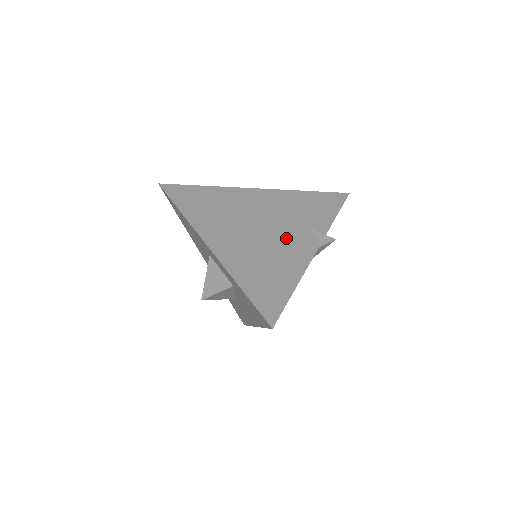
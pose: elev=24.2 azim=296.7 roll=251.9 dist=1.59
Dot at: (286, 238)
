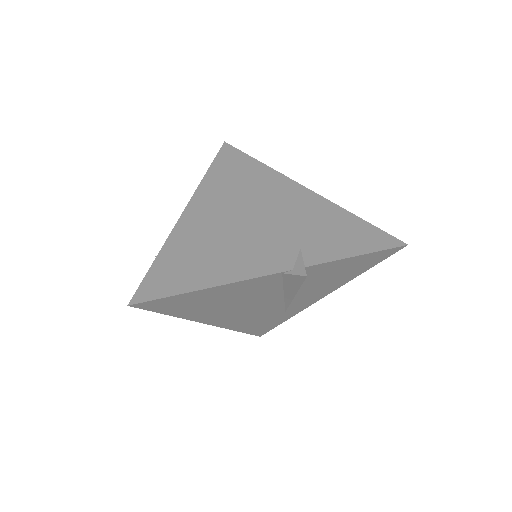
Dot at: (261, 243)
